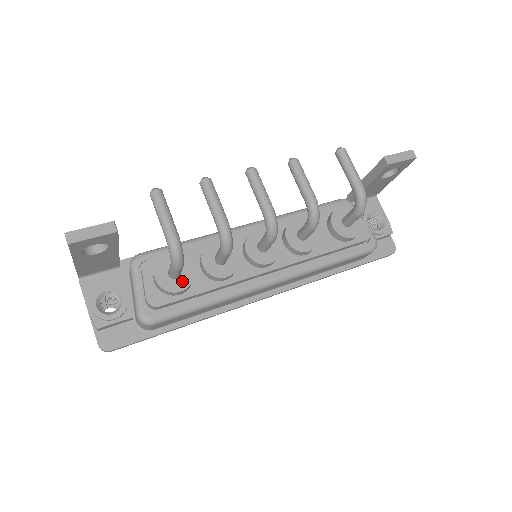
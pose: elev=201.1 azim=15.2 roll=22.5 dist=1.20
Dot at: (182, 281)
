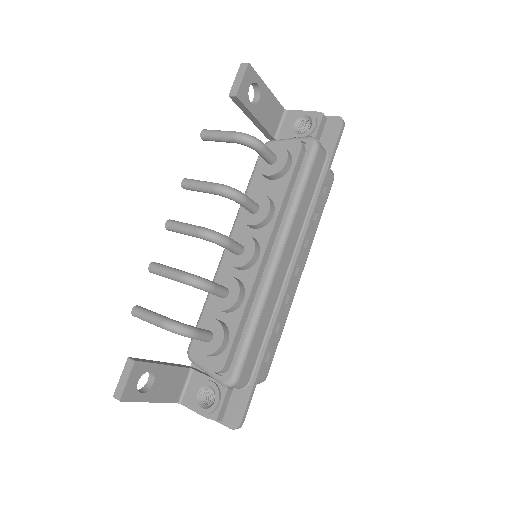
Dot at: (217, 335)
